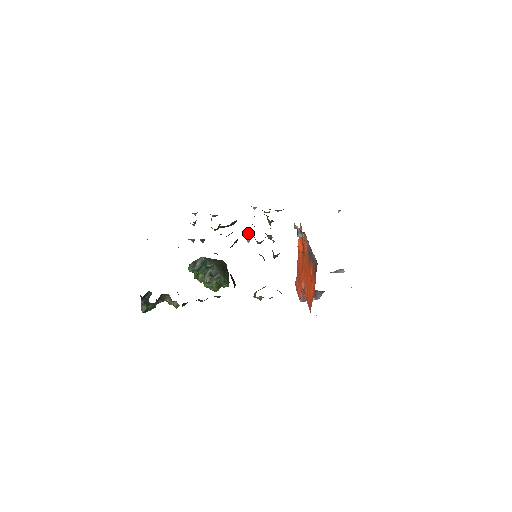
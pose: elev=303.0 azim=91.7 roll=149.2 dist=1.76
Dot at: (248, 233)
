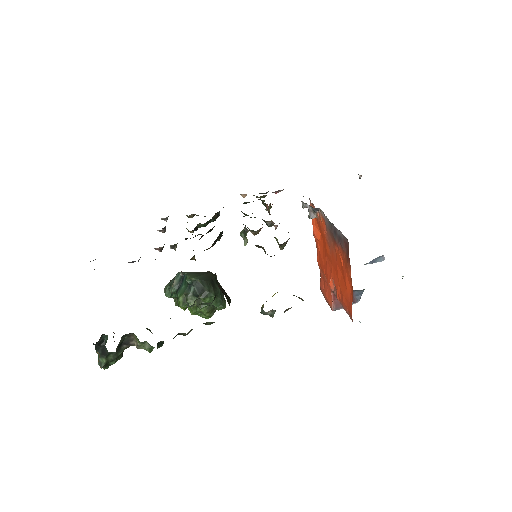
Dot at: (242, 232)
